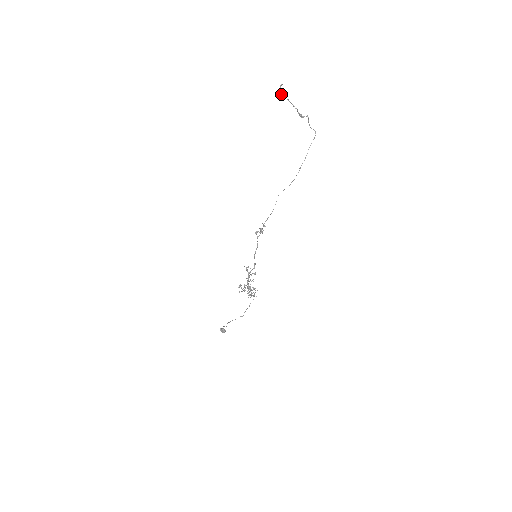
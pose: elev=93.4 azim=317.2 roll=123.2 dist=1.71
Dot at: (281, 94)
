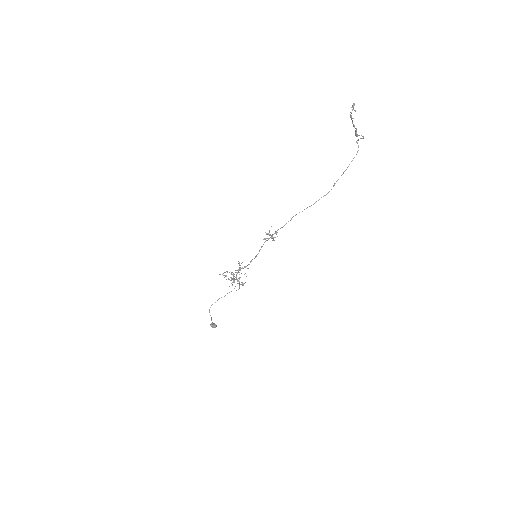
Dot at: (351, 117)
